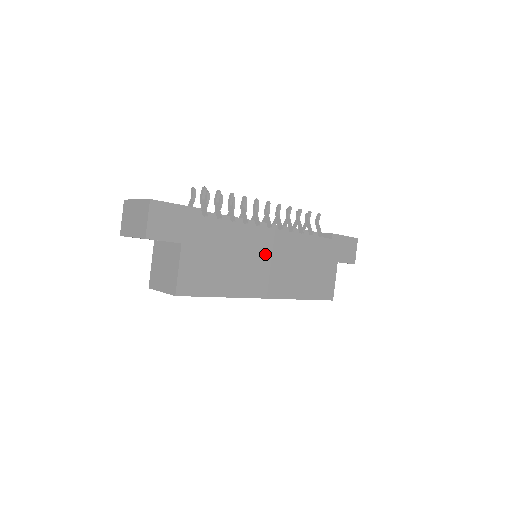
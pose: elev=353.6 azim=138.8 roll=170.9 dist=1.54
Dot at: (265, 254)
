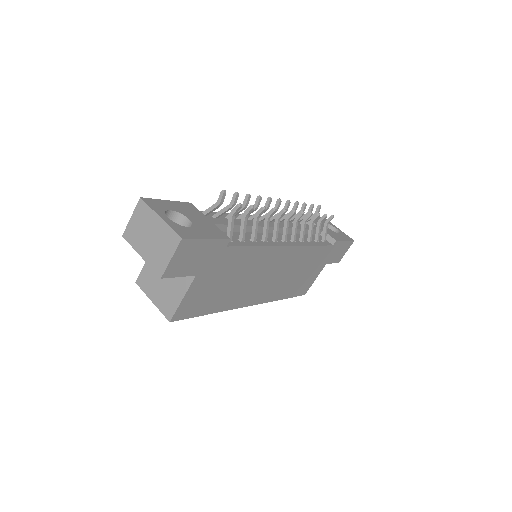
Dot at: (269, 269)
